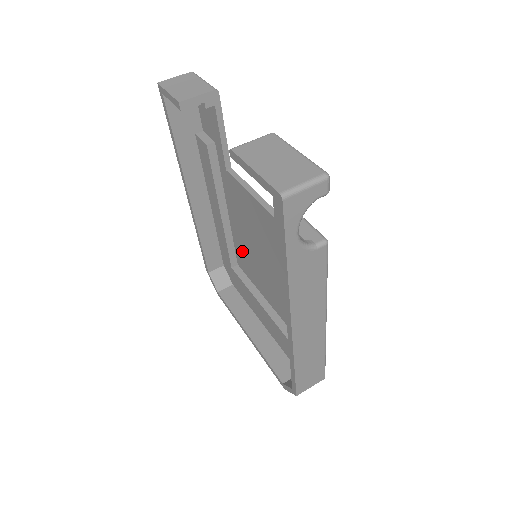
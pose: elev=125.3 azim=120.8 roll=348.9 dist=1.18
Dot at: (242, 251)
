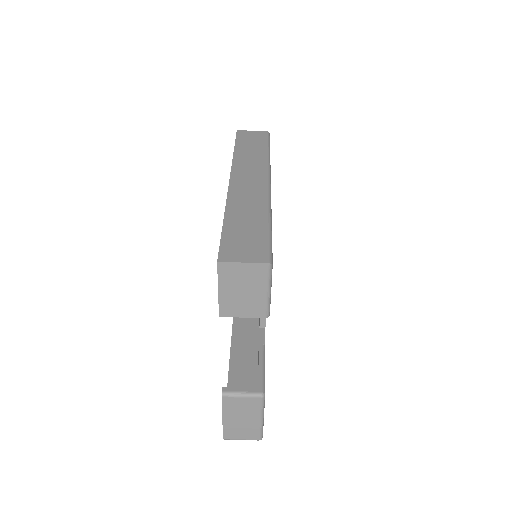
Dot at: occluded
